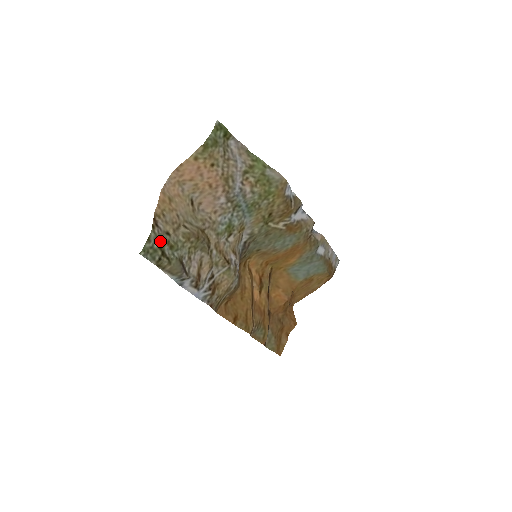
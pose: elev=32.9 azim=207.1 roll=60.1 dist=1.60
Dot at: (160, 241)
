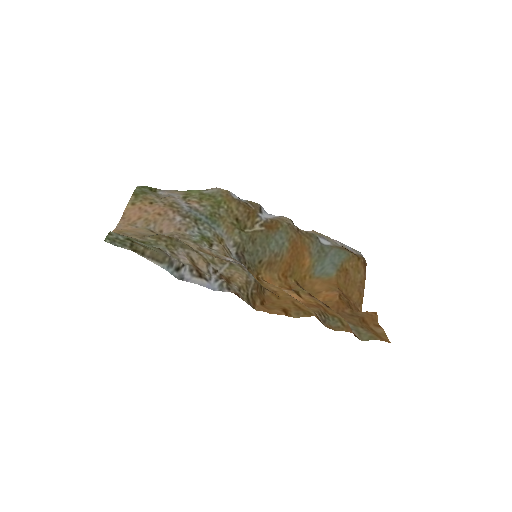
Dot at: (125, 237)
